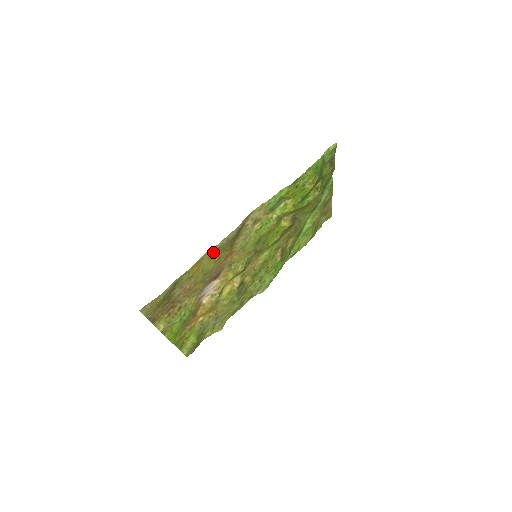
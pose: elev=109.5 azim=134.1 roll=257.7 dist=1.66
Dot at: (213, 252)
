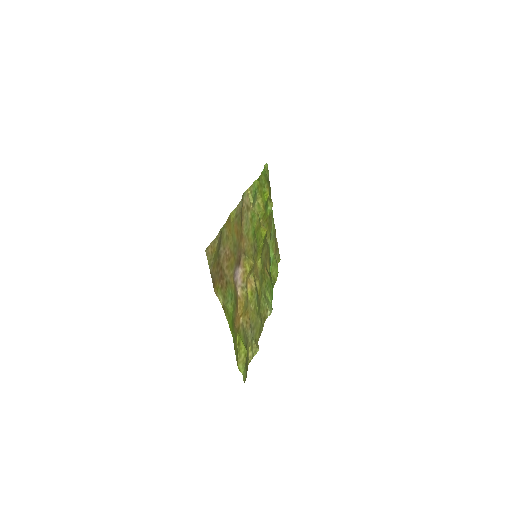
Dot at: (234, 217)
